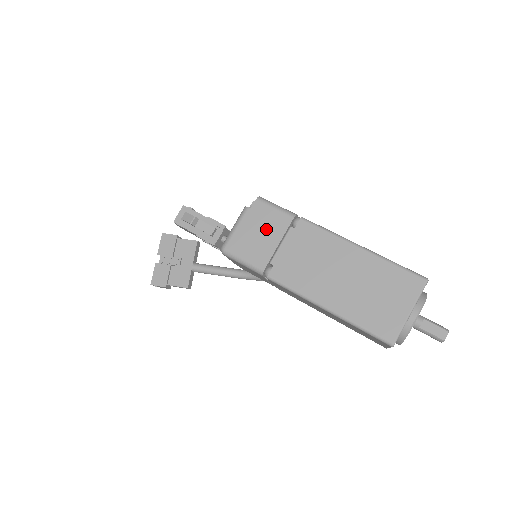
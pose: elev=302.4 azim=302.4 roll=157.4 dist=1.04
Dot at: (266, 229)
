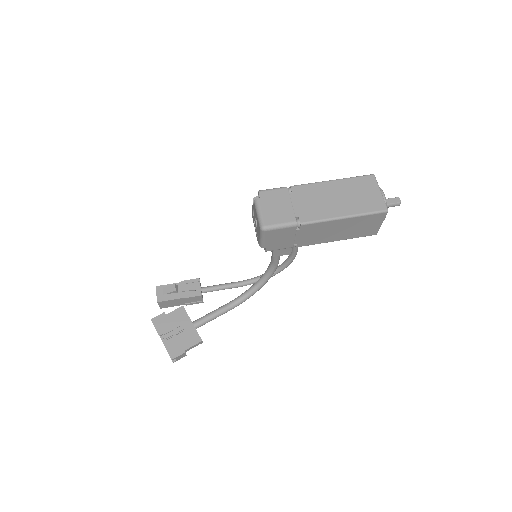
Dot at: (278, 202)
